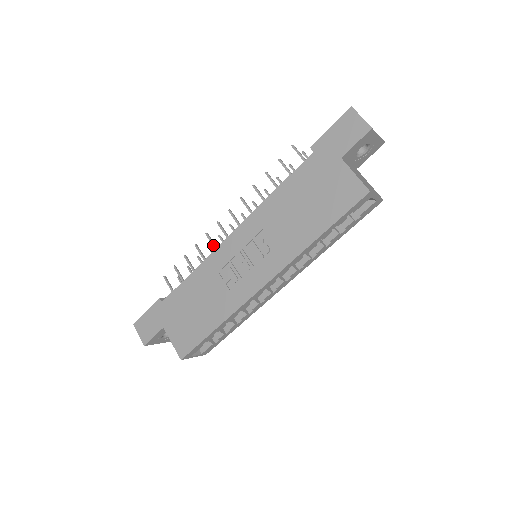
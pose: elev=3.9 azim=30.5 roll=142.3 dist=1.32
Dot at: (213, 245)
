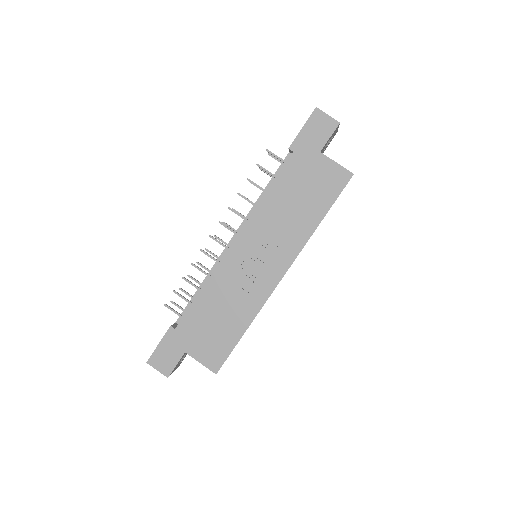
Dot at: (212, 258)
